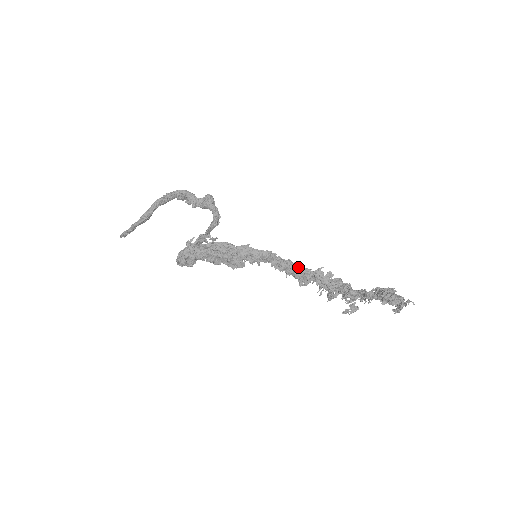
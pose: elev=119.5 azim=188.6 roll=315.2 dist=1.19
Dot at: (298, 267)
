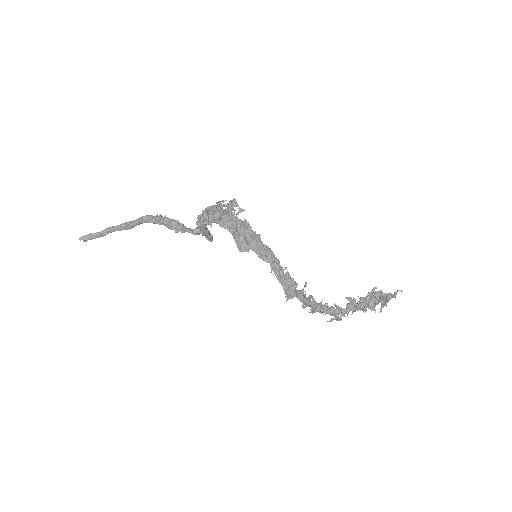
Dot at: (289, 278)
